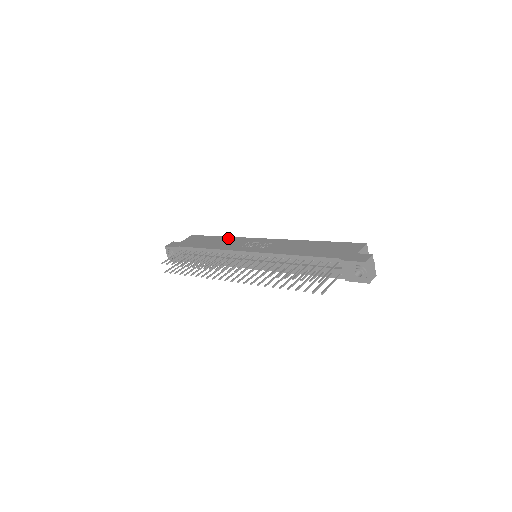
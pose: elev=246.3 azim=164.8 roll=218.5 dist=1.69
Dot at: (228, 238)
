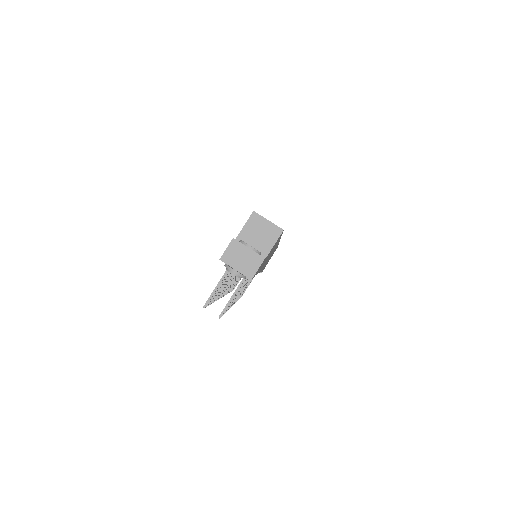
Dot at: occluded
